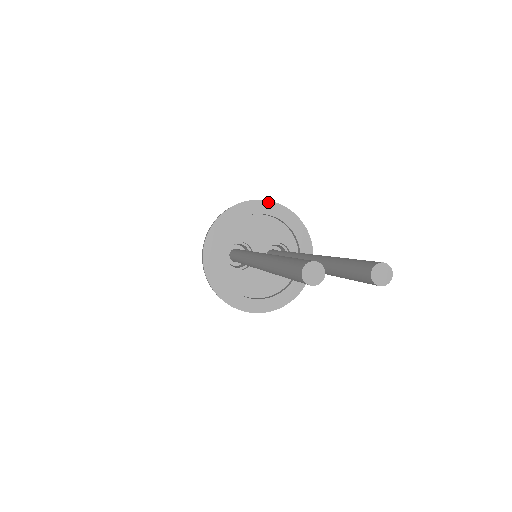
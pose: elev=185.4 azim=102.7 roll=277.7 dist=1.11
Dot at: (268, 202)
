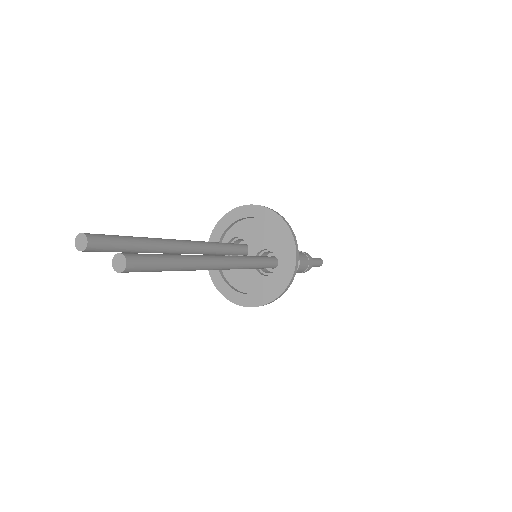
Dot at: (271, 211)
